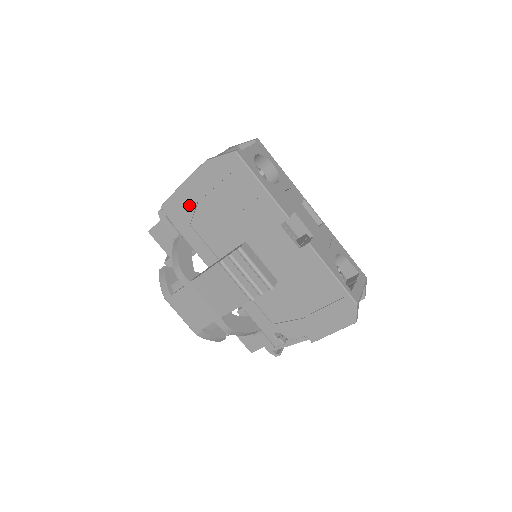
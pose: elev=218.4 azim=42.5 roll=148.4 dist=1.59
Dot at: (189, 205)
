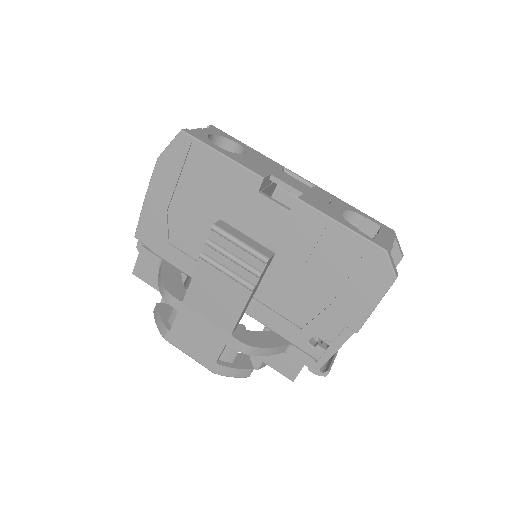
Dot at: (160, 219)
